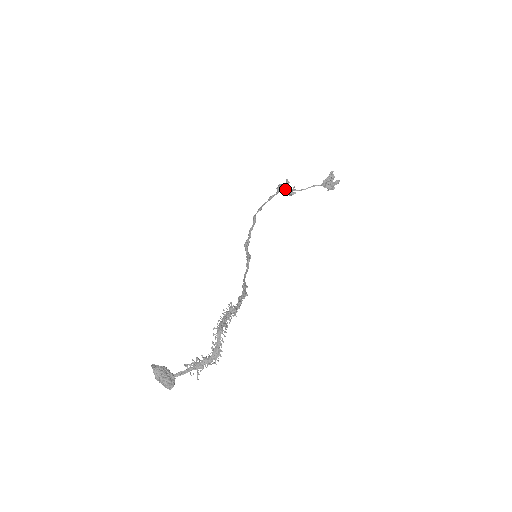
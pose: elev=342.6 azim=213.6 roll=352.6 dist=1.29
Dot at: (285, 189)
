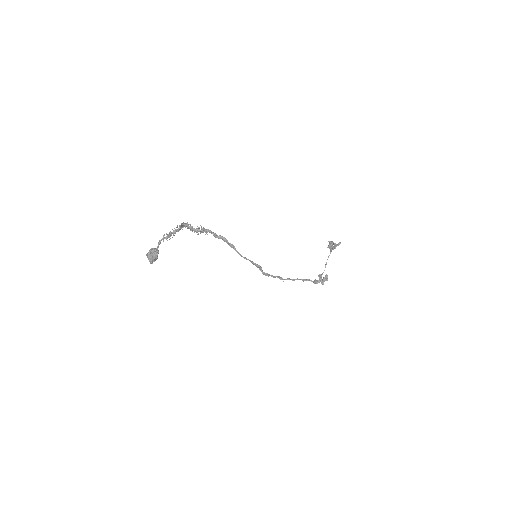
Dot at: (320, 280)
